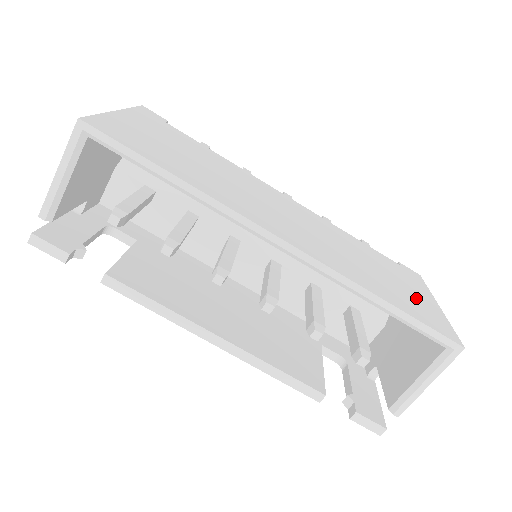
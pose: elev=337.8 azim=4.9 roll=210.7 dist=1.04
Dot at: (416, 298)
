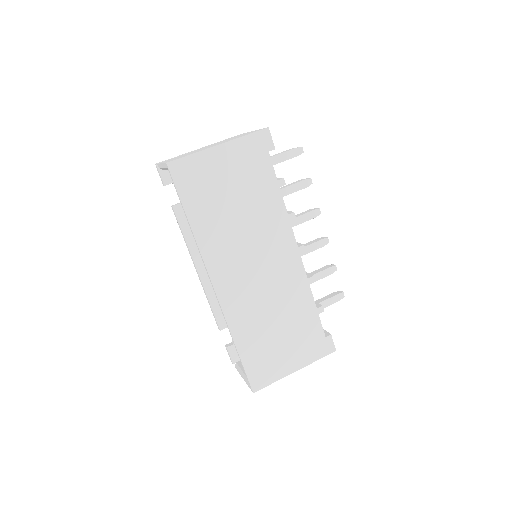
Dot at: (278, 358)
